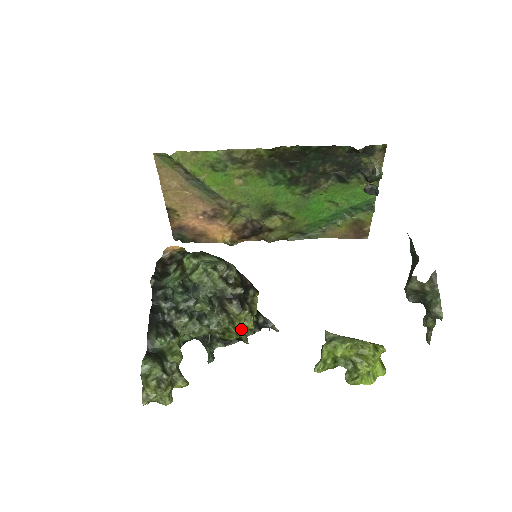
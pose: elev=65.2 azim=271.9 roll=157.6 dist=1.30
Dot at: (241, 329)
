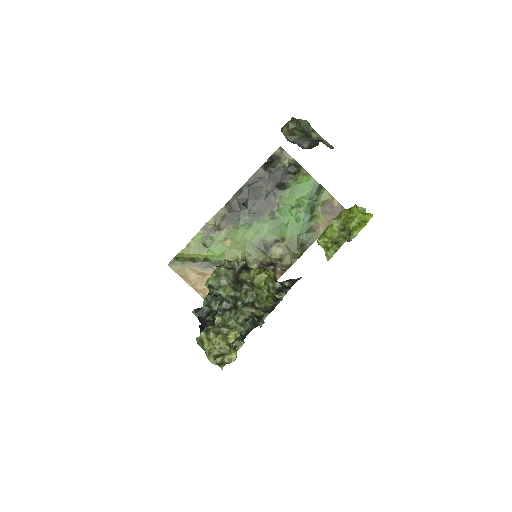
Dot at: (260, 283)
